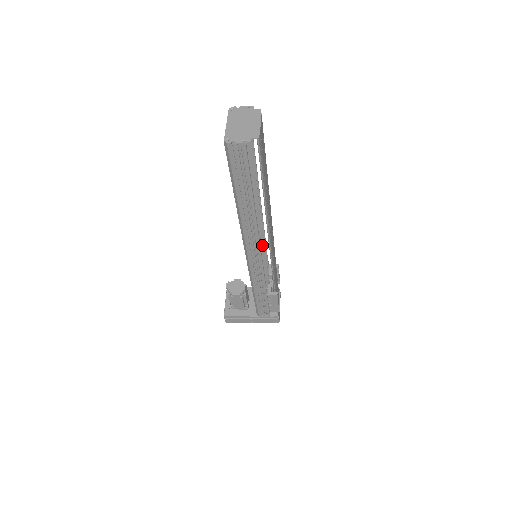
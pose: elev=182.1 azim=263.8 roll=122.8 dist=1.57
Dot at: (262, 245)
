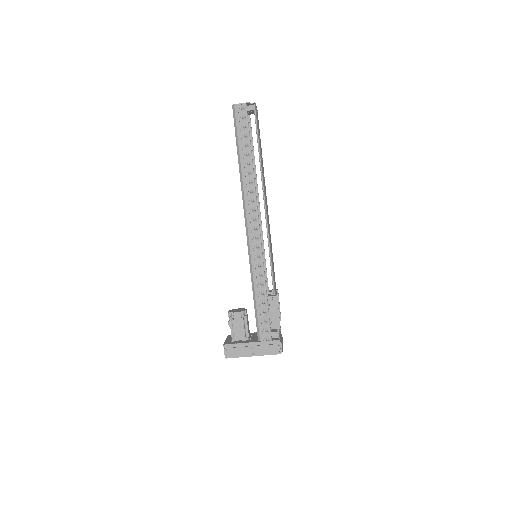
Dot at: occluded
